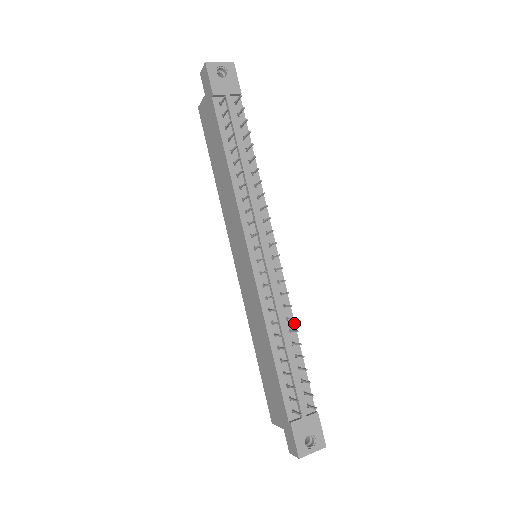
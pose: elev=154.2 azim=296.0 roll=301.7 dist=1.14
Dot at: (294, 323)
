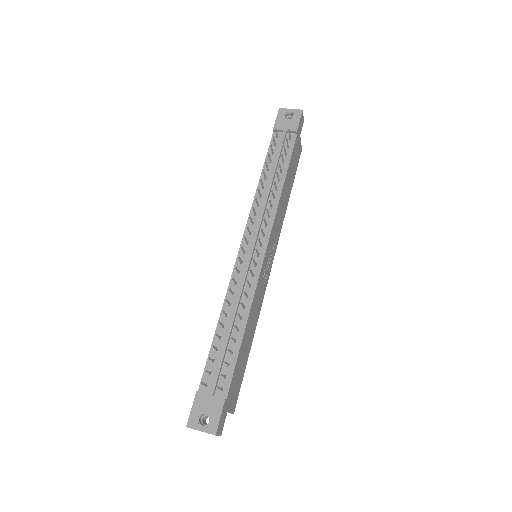
Dot at: (249, 314)
